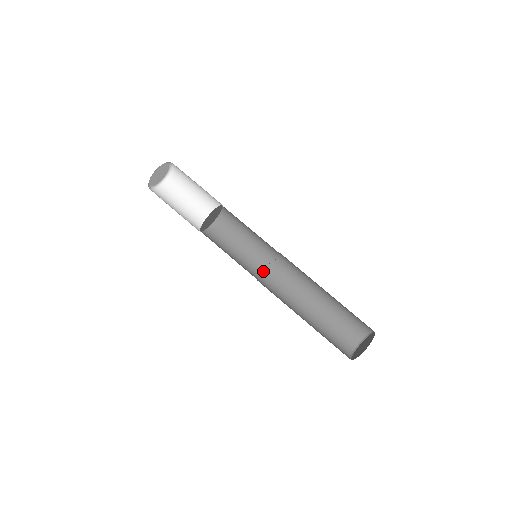
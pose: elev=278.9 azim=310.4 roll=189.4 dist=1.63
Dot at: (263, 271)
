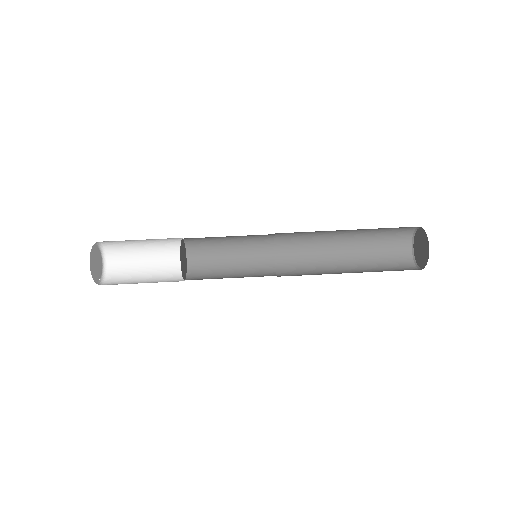
Dot at: (273, 269)
